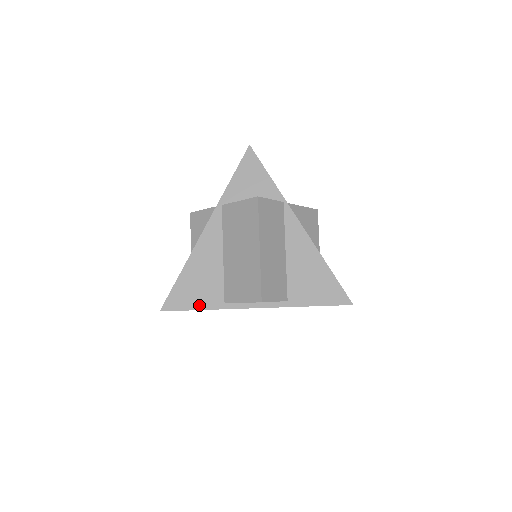
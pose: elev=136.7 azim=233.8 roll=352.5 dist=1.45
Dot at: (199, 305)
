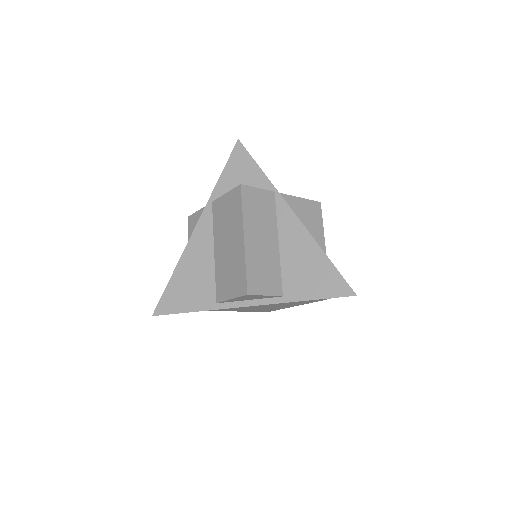
Dot at: (191, 307)
